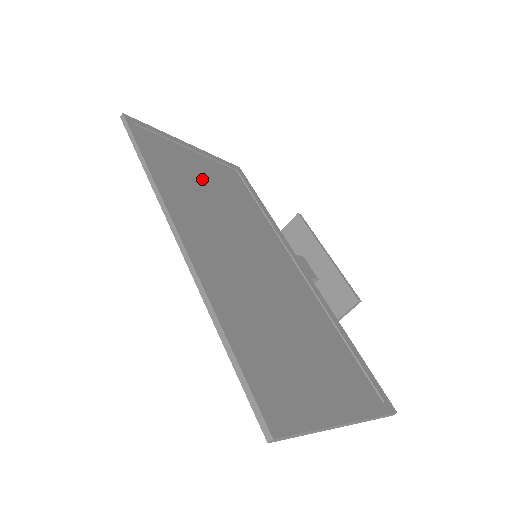
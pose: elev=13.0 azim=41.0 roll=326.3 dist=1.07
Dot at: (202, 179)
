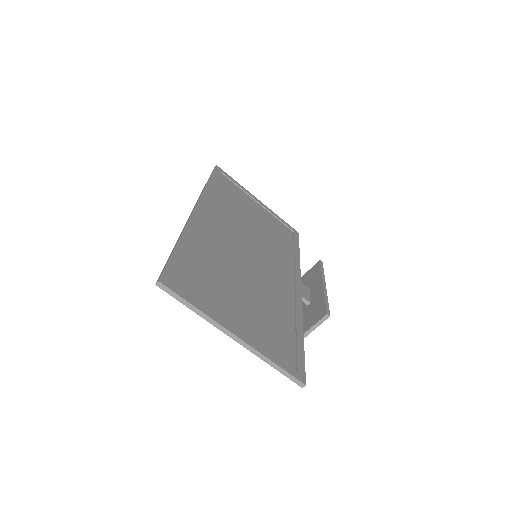
Dot at: (250, 213)
